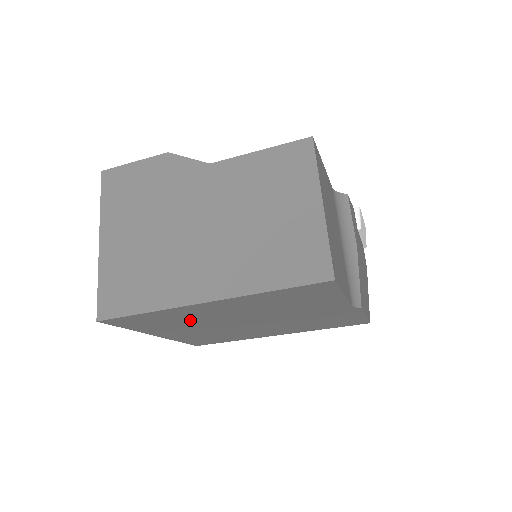
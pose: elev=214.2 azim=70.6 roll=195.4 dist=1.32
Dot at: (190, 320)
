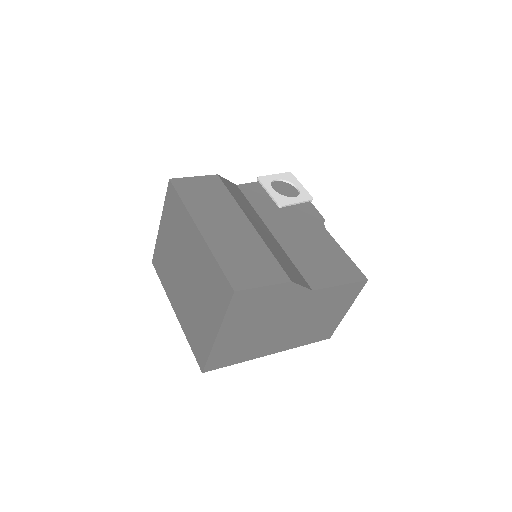
Dot at: occluded
